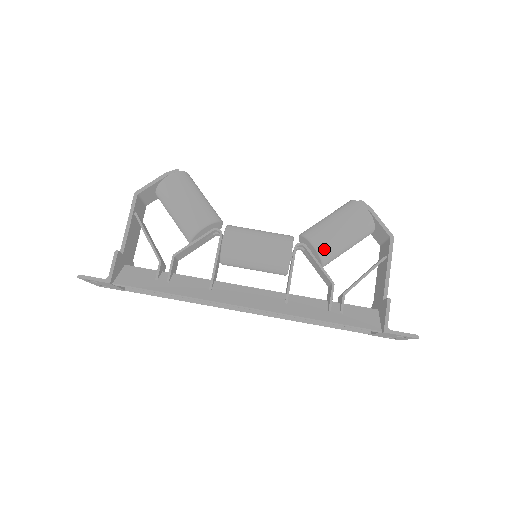
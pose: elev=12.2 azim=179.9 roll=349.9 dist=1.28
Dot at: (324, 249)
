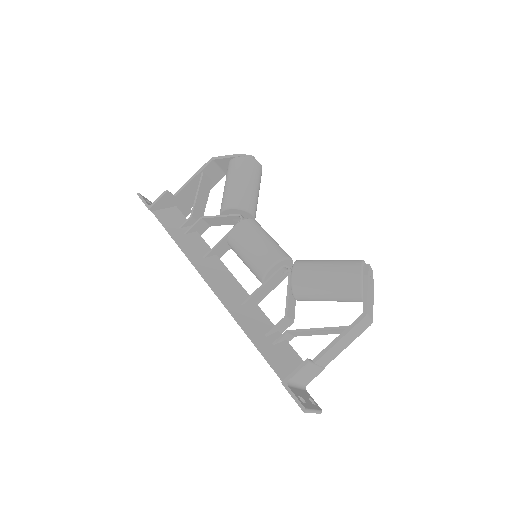
Dot at: (298, 282)
